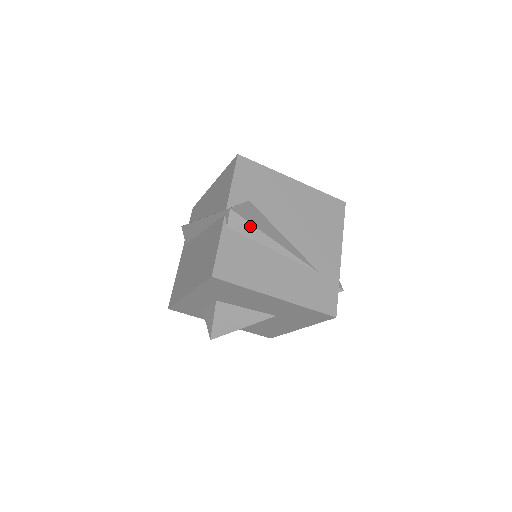
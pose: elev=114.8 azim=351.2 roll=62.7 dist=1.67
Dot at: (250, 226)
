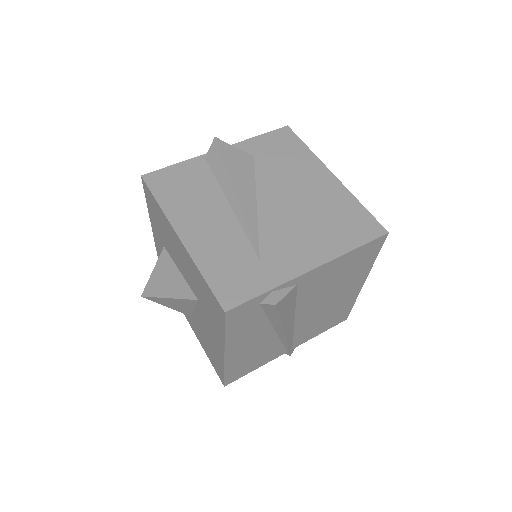
Dot at: (222, 163)
